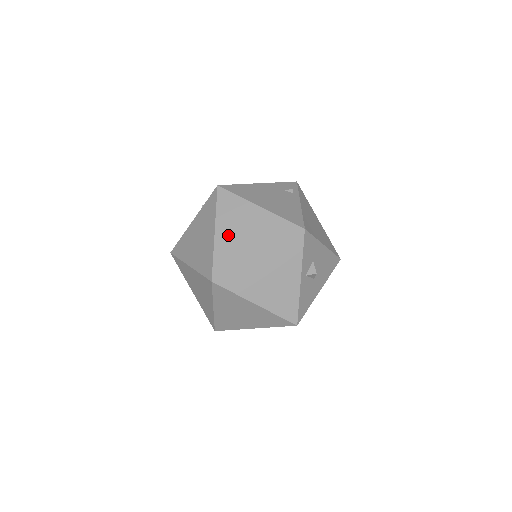
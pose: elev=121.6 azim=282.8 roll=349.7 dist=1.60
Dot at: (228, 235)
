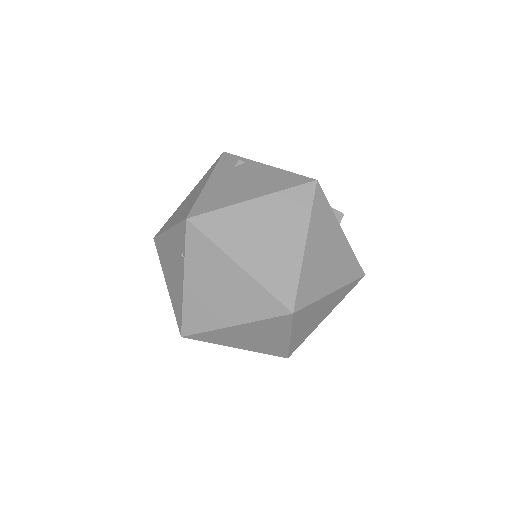
Dot at: (256, 255)
